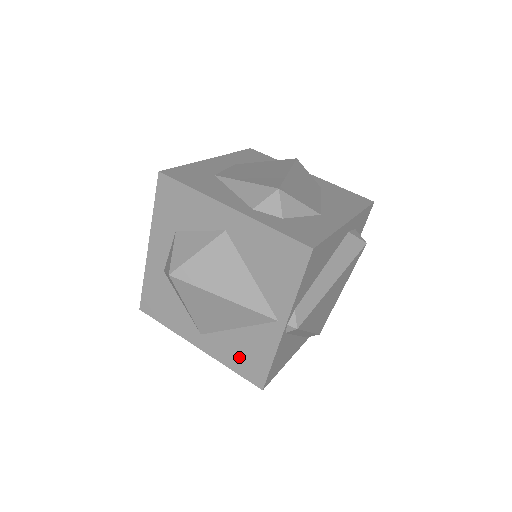
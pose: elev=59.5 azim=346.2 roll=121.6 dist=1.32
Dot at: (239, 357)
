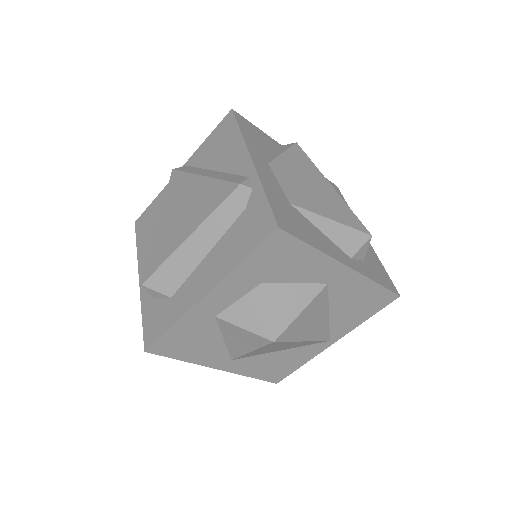
Dot at: (268, 368)
